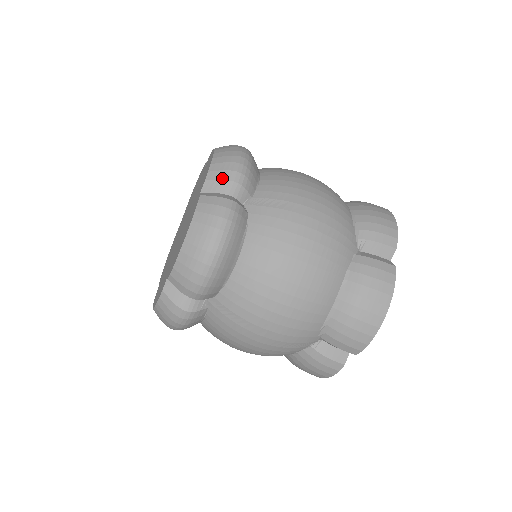
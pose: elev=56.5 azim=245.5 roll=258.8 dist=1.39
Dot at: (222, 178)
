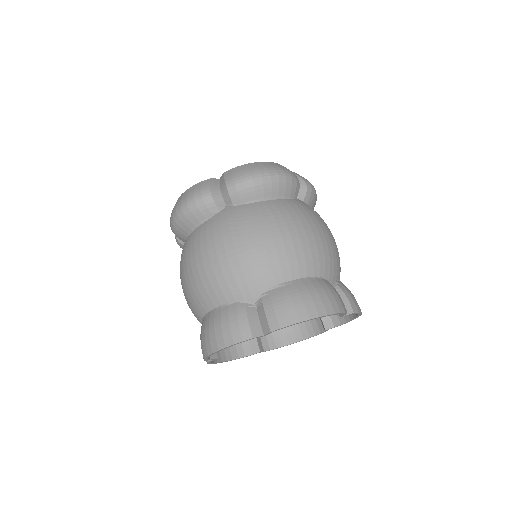
Dot at: (301, 177)
